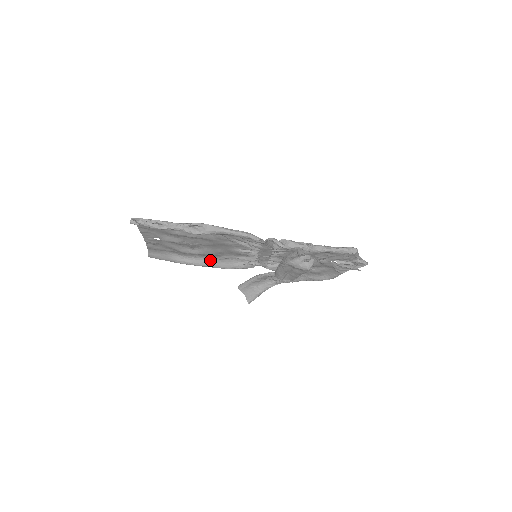
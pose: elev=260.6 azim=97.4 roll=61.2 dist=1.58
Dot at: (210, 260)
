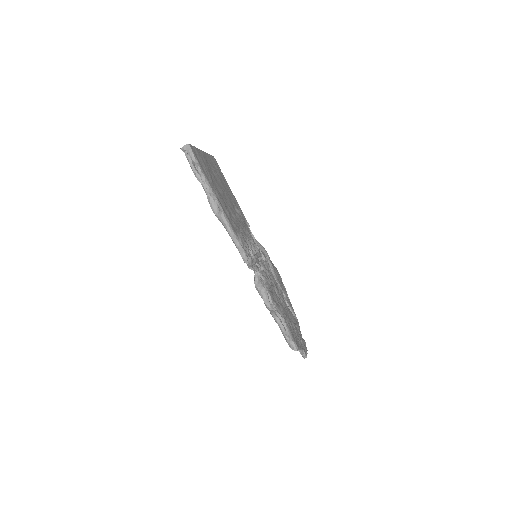
Dot at: (240, 212)
